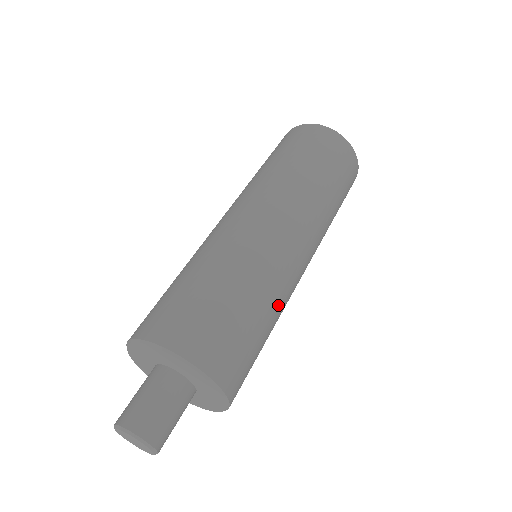
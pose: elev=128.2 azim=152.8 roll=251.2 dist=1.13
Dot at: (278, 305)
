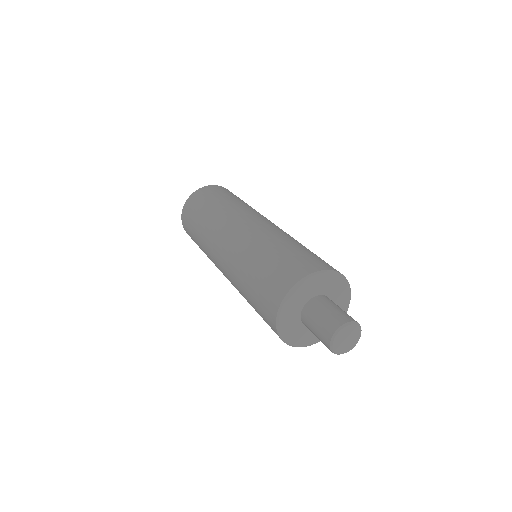
Dot at: occluded
